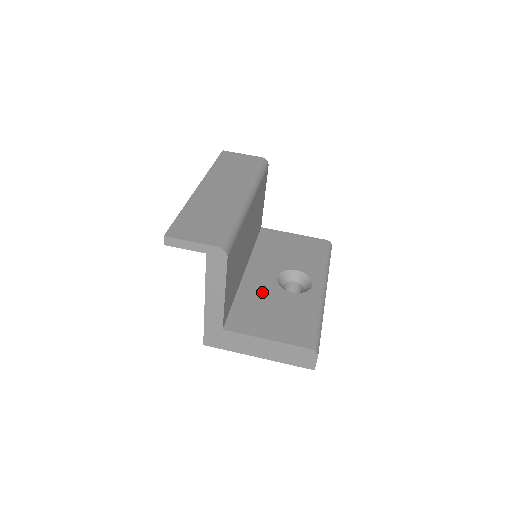
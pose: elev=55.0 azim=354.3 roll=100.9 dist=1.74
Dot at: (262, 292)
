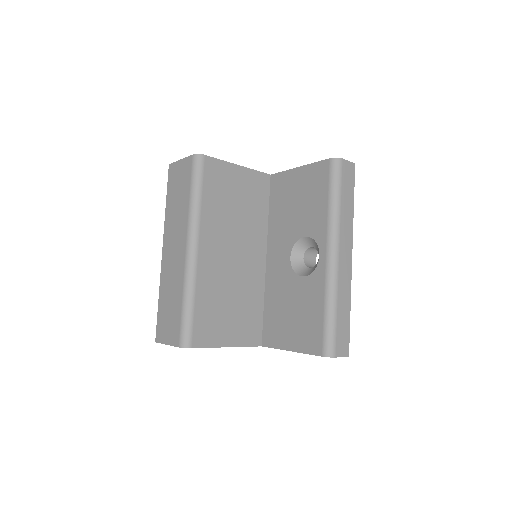
Dot at: (281, 286)
